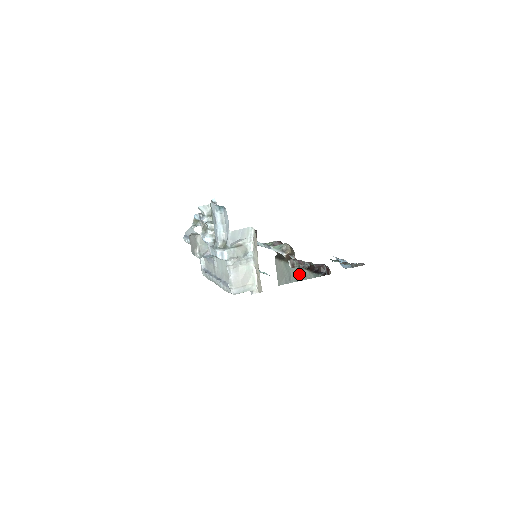
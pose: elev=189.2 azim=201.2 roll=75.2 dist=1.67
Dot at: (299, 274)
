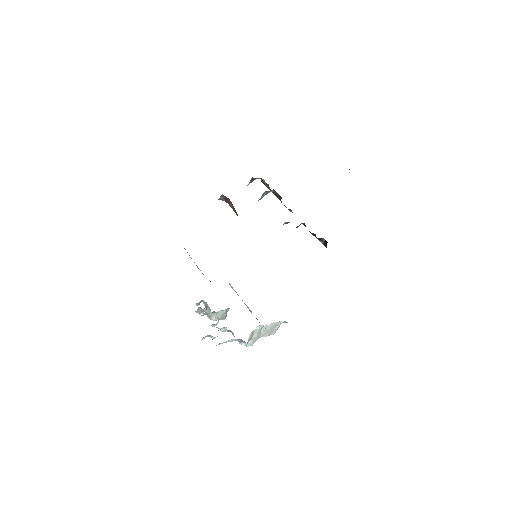
Dot at: occluded
